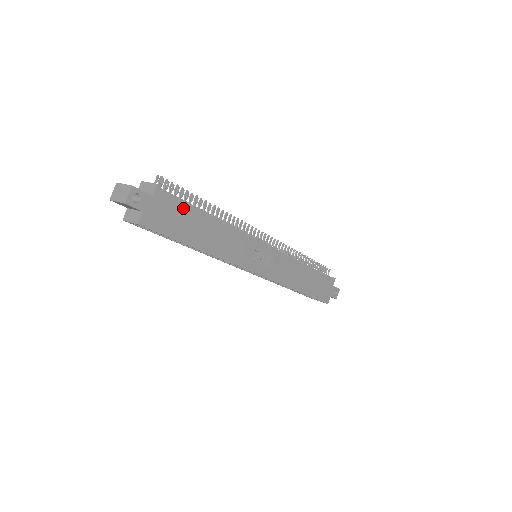
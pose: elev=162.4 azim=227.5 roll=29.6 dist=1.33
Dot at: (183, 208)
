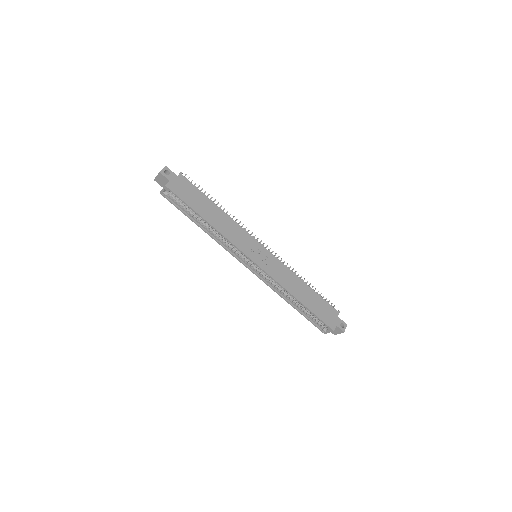
Dot at: (197, 191)
